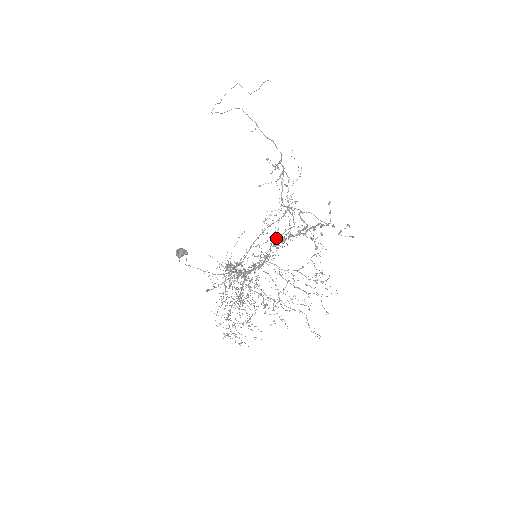
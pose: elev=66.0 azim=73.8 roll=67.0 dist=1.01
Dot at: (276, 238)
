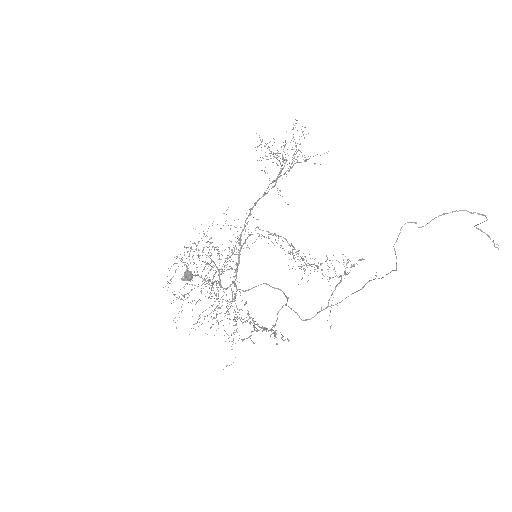
Dot at: occluded
